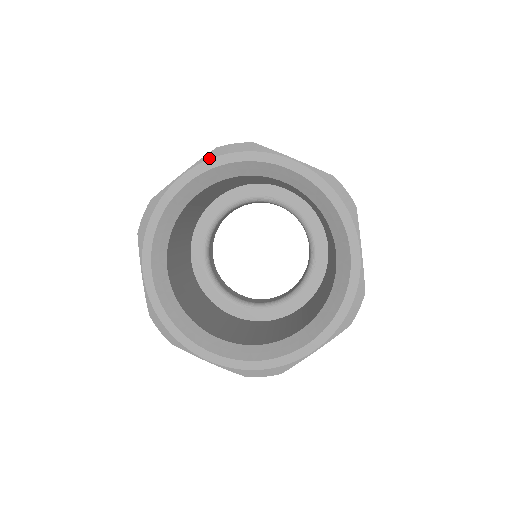
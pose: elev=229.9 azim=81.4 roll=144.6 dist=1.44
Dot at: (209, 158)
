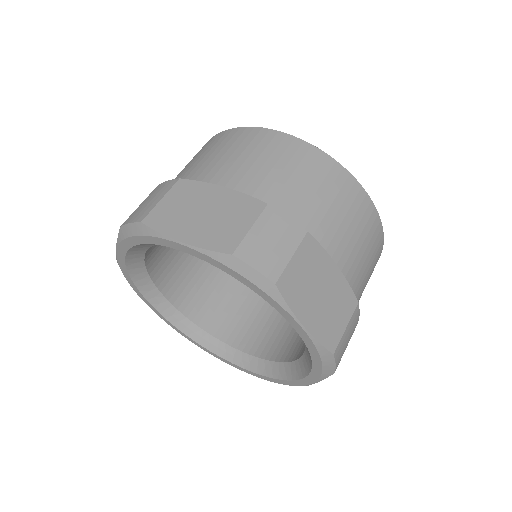
Dot at: (121, 240)
